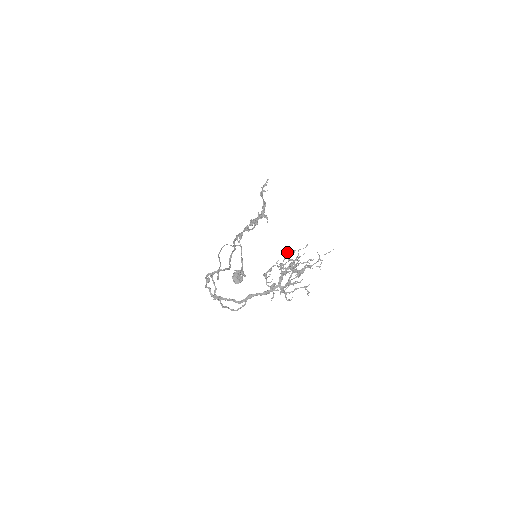
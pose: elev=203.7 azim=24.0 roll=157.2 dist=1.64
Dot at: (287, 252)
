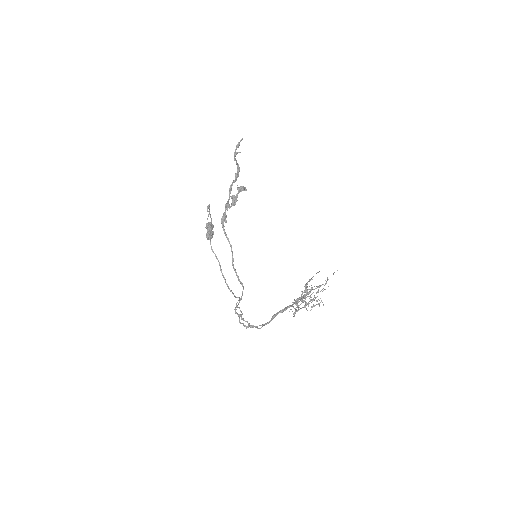
Dot at: occluded
